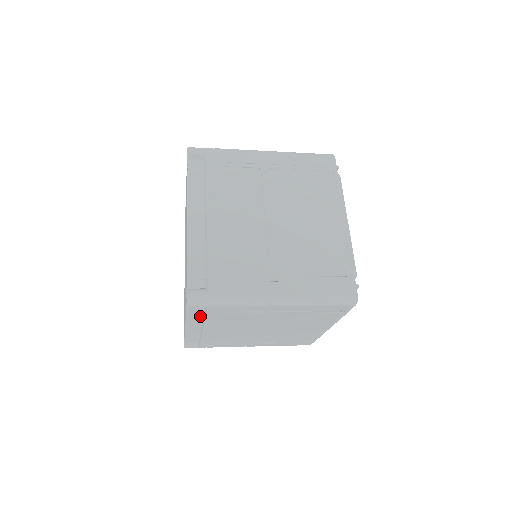
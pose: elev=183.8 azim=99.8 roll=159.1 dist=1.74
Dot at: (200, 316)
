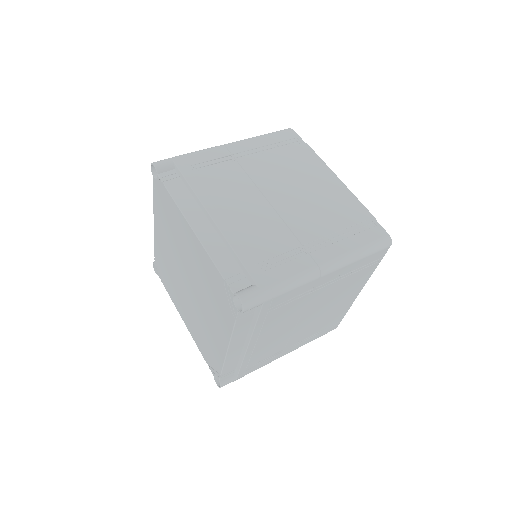
Dot at: (246, 327)
